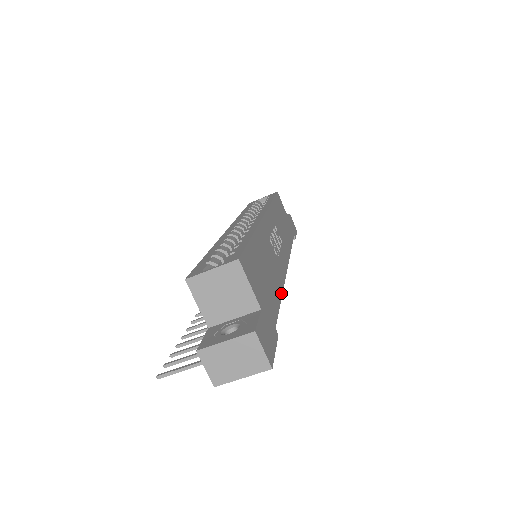
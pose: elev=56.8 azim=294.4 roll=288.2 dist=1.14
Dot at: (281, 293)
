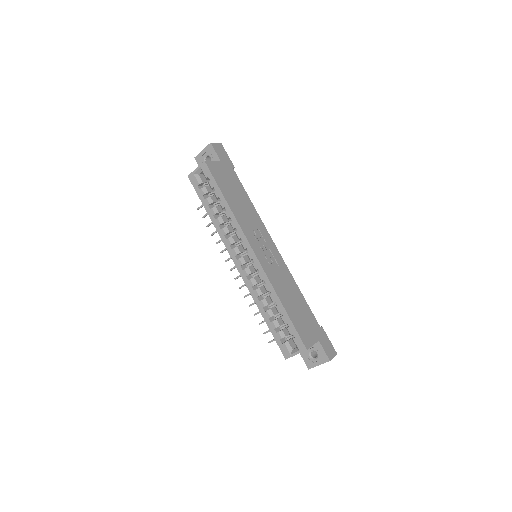
Dot at: (299, 289)
